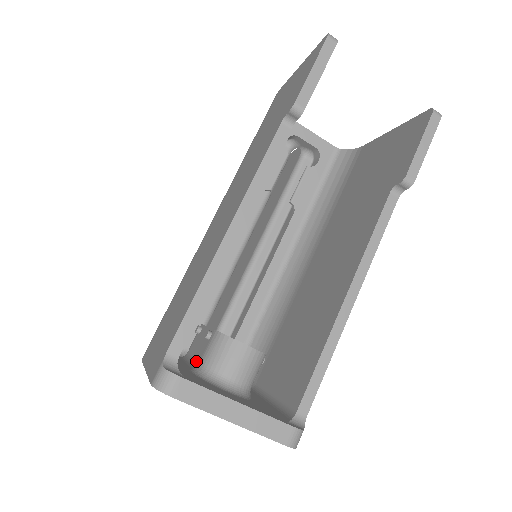
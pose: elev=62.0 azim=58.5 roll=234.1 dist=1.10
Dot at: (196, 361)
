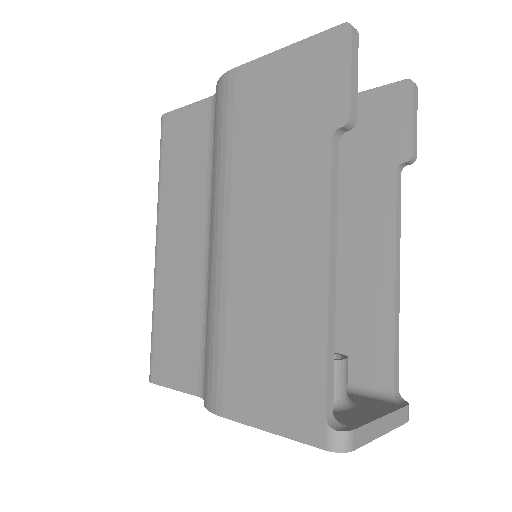
Dot at: occluded
